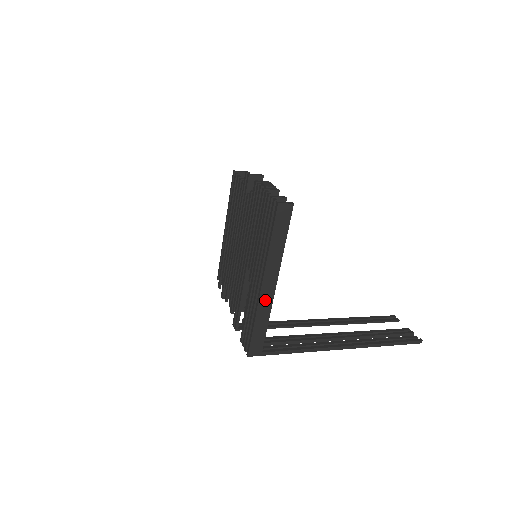
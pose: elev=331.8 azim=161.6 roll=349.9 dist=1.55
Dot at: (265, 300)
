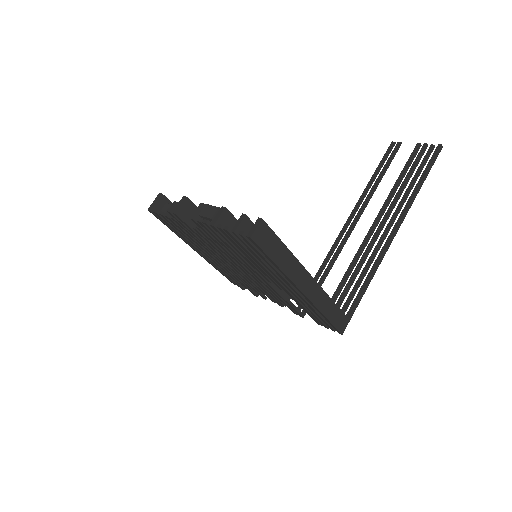
Dot at: (316, 296)
